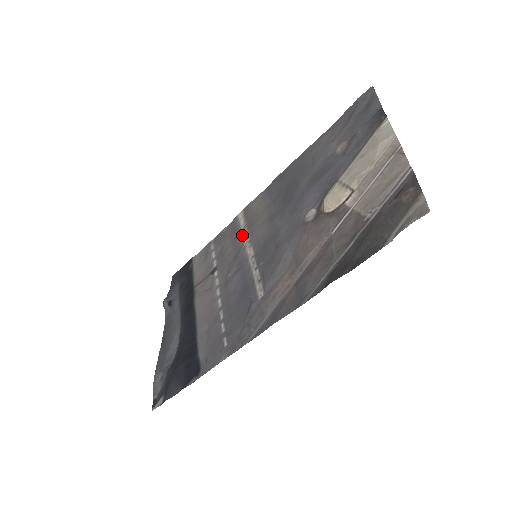
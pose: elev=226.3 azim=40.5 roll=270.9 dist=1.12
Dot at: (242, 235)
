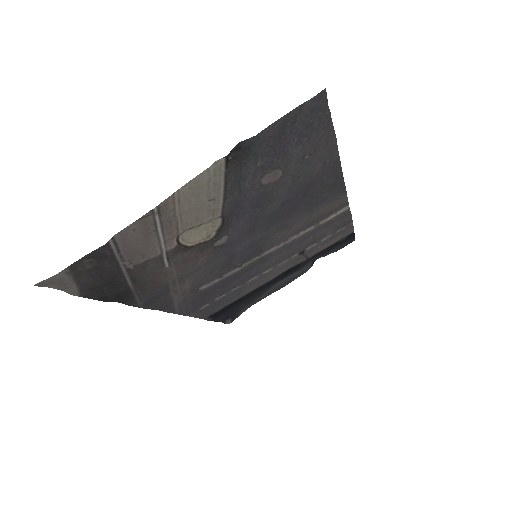
Dot at: (307, 231)
